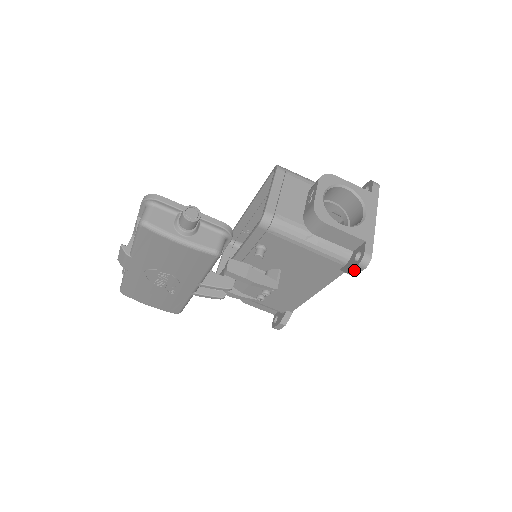
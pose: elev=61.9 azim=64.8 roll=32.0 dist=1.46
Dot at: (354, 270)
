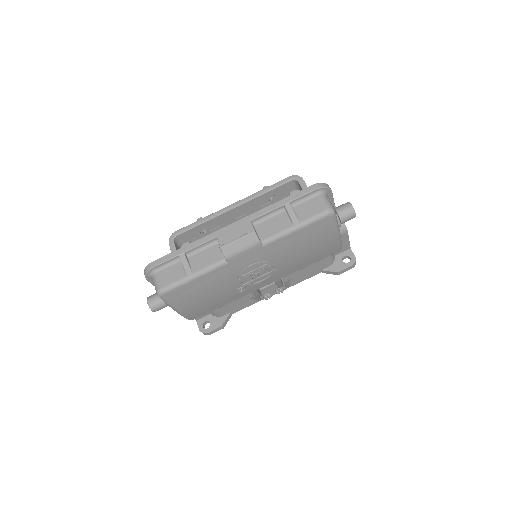
Dot at: (345, 270)
